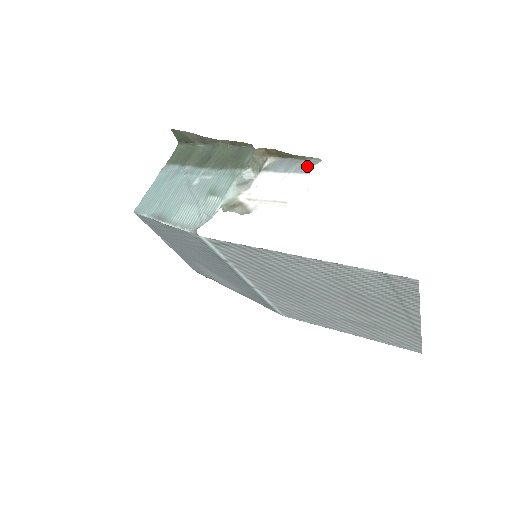
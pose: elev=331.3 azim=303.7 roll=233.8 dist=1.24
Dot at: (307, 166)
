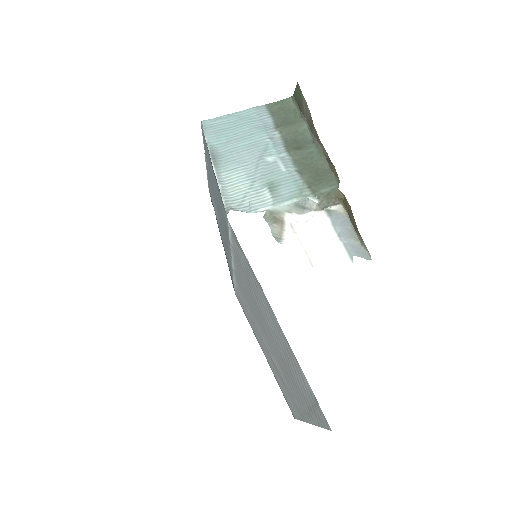
Dot at: (357, 252)
